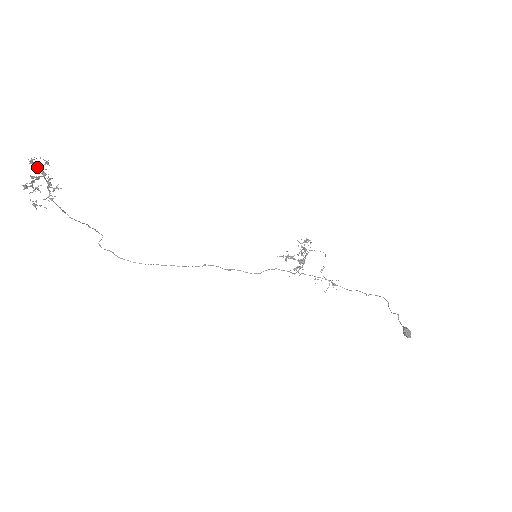
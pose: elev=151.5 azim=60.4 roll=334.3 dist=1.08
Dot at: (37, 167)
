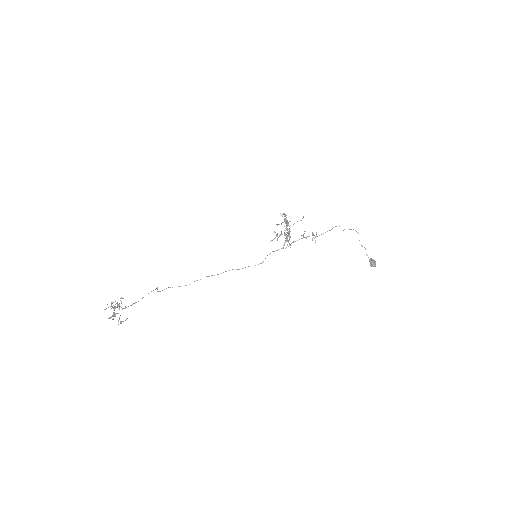
Dot at: (108, 307)
